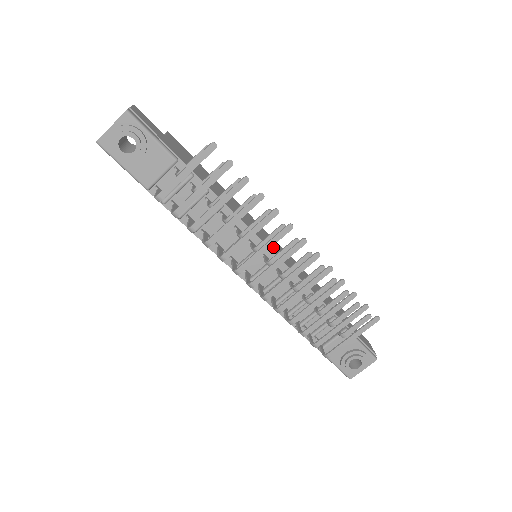
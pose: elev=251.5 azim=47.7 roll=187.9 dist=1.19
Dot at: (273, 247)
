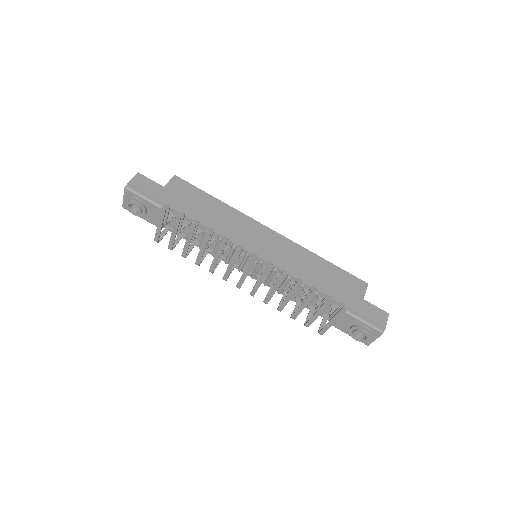
Dot at: (265, 249)
